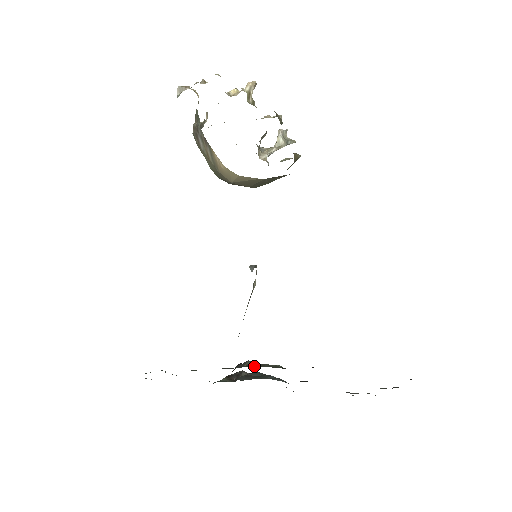
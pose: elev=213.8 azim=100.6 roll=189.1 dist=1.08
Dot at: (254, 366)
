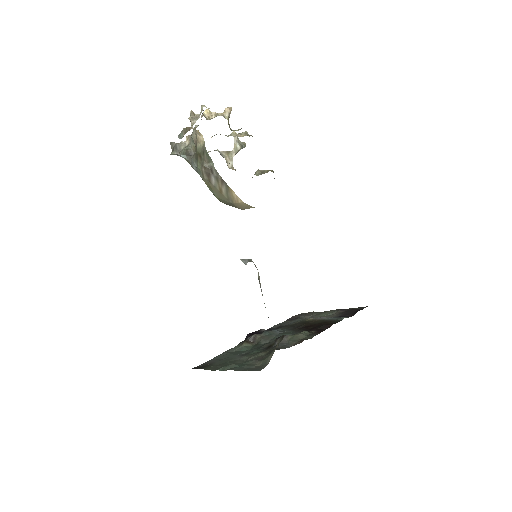
Dot at: (296, 339)
